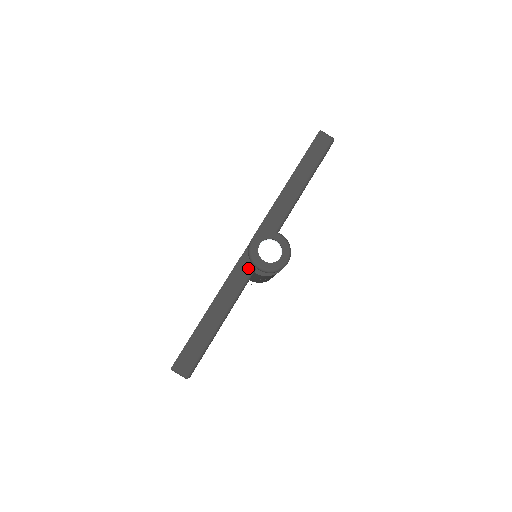
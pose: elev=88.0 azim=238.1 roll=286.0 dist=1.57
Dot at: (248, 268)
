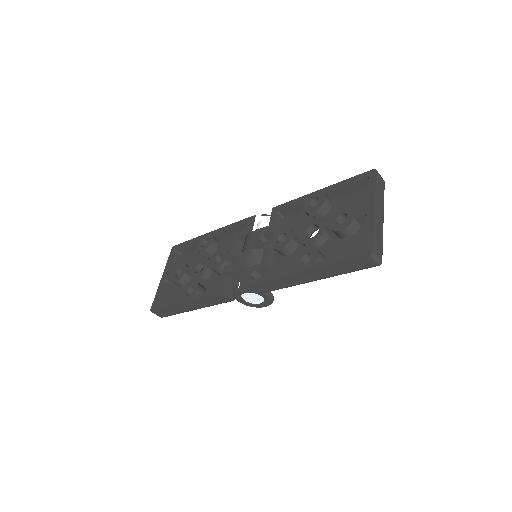
Dot at: (227, 299)
